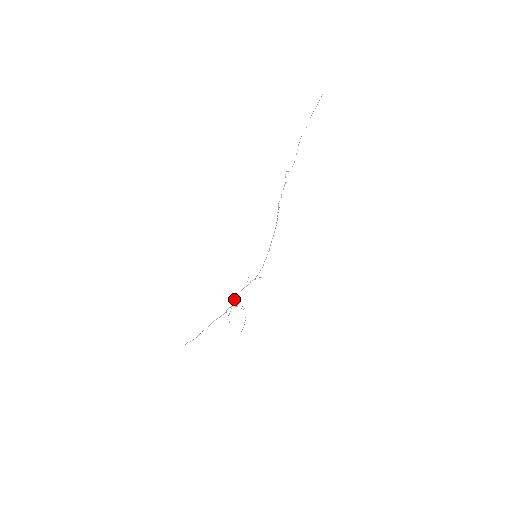
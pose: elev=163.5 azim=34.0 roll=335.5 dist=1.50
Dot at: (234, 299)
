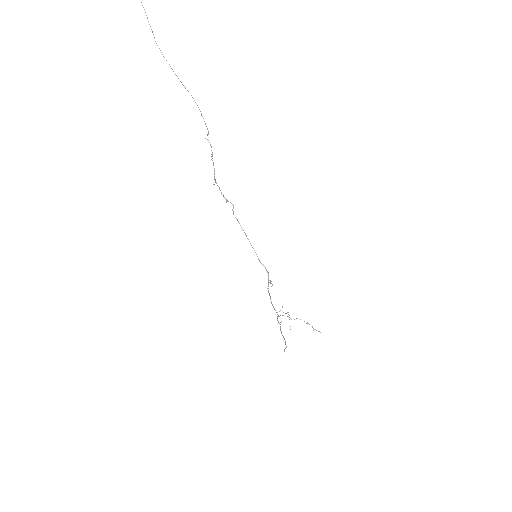
Dot at: (274, 308)
